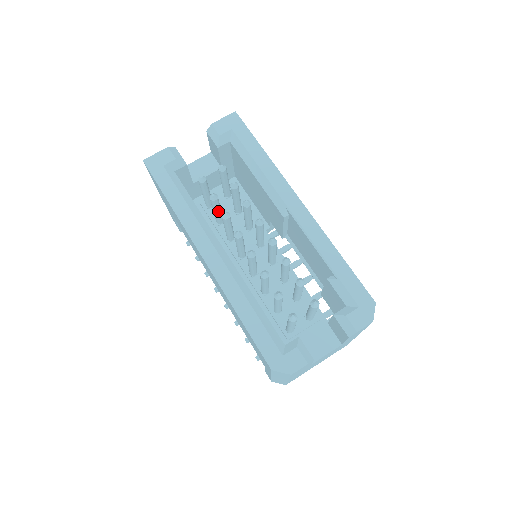
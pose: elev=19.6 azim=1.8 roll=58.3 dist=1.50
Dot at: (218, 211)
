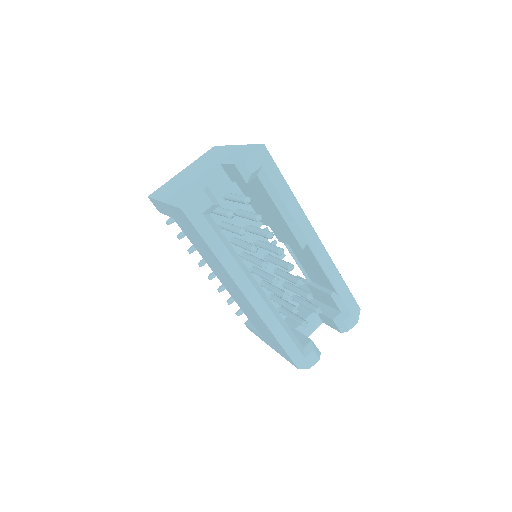
Dot at: occluded
